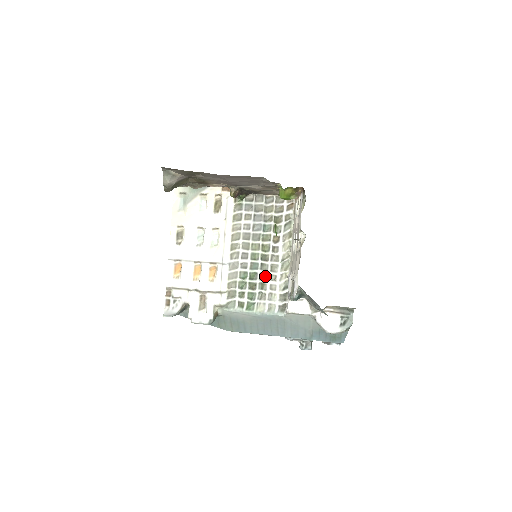
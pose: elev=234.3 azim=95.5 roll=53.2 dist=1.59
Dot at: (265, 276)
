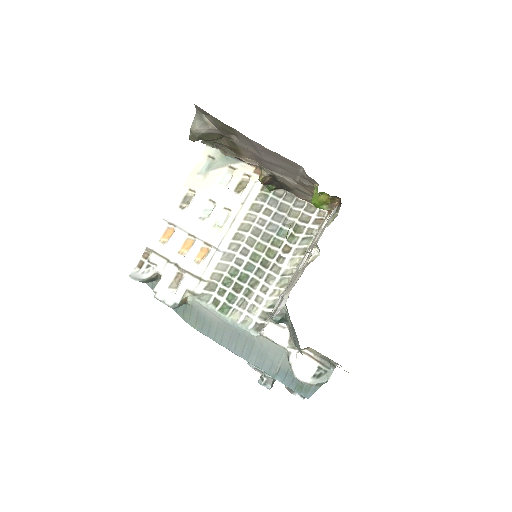
Dot at: (256, 283)
